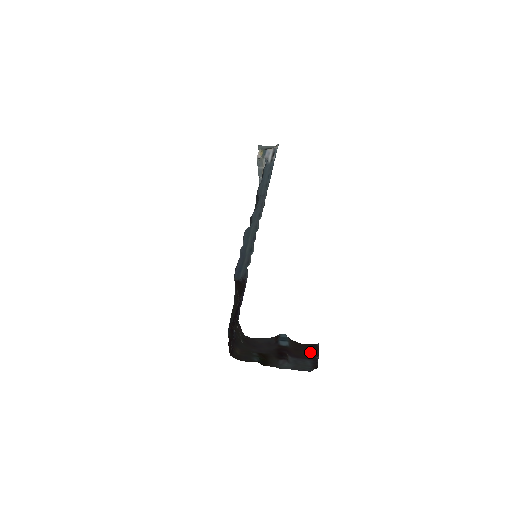
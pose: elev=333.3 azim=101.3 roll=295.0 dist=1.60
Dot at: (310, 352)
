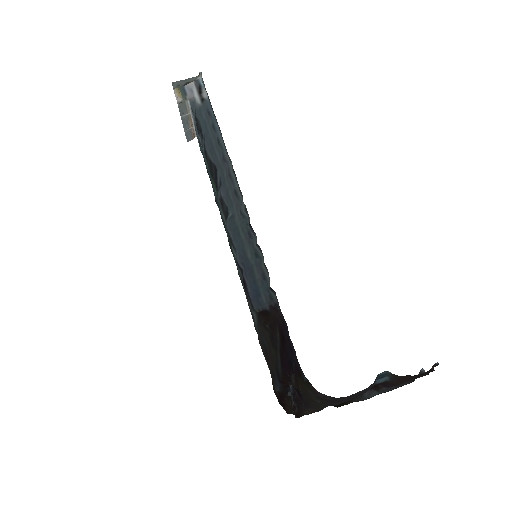
Dot at: (420, 375)
